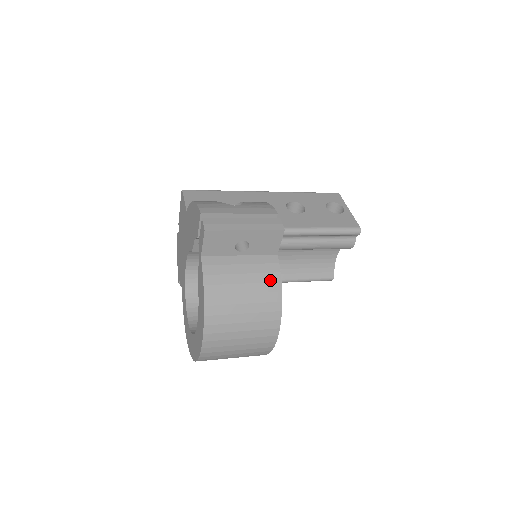
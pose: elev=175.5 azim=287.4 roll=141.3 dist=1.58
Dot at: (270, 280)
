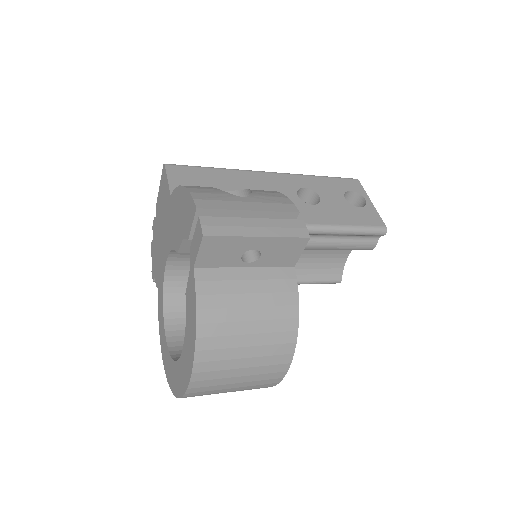
Dot at: (284, 302)
